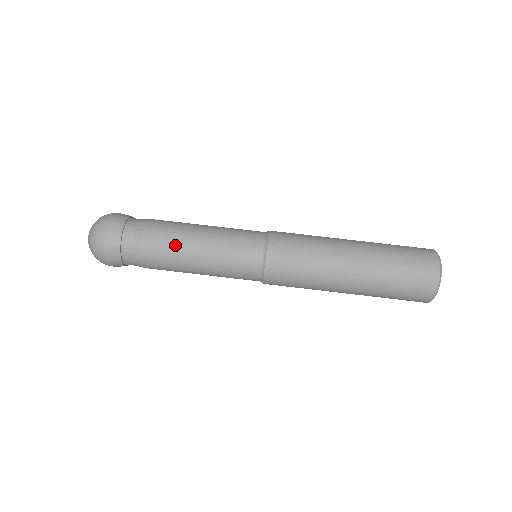
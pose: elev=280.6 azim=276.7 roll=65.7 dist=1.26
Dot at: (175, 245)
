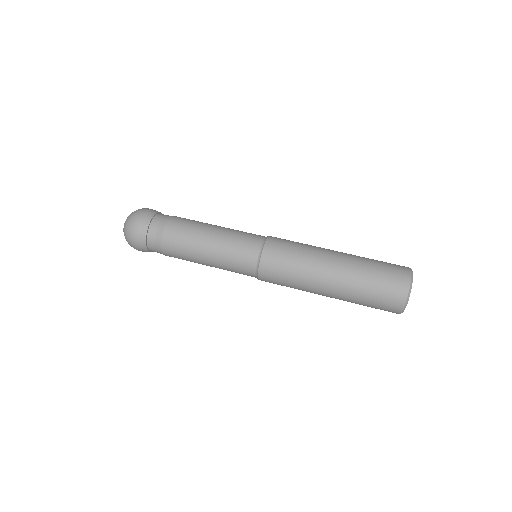
Dot at: (198, 222)
